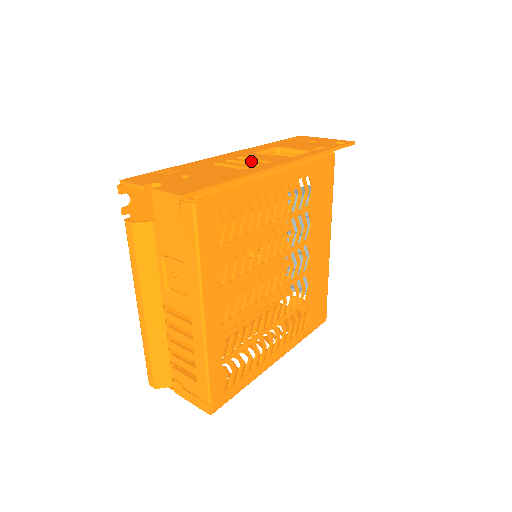
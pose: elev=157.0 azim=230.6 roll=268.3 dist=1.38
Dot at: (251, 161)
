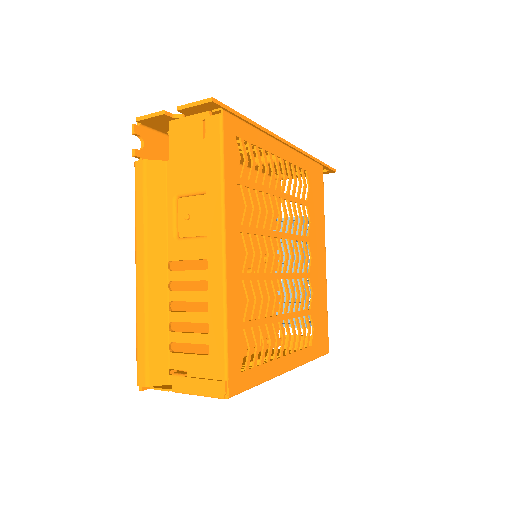
Dot at: occluded
